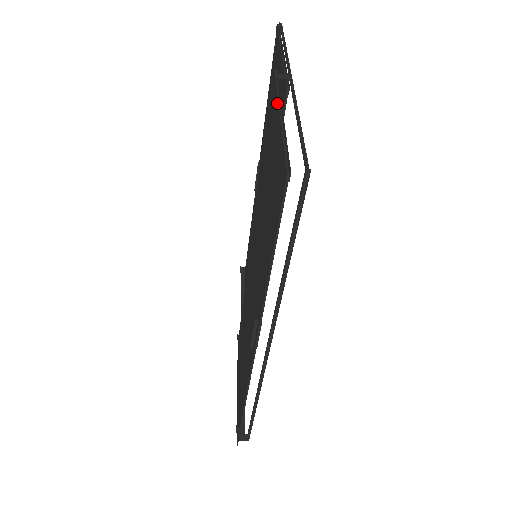
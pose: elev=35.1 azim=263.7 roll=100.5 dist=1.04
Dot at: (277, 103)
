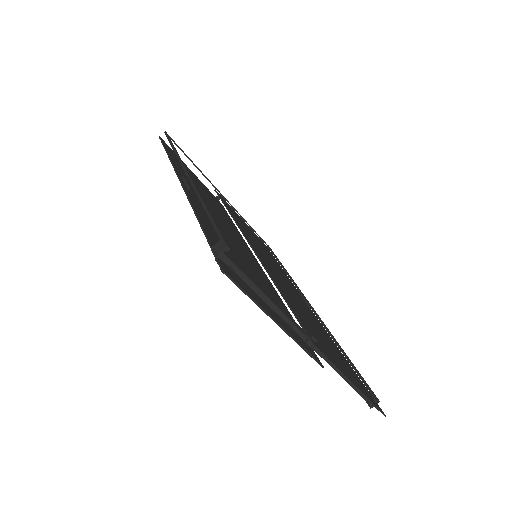
Dot at: occluded
